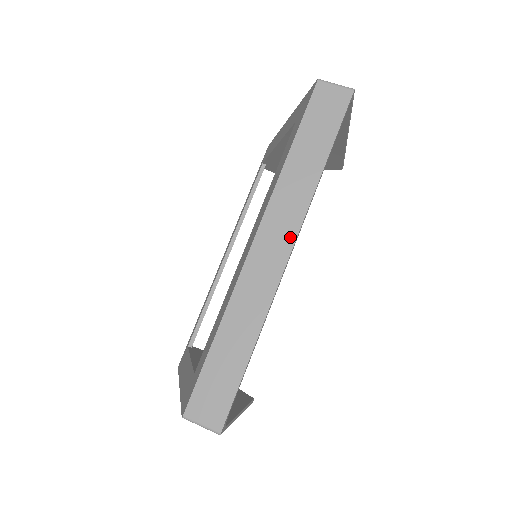
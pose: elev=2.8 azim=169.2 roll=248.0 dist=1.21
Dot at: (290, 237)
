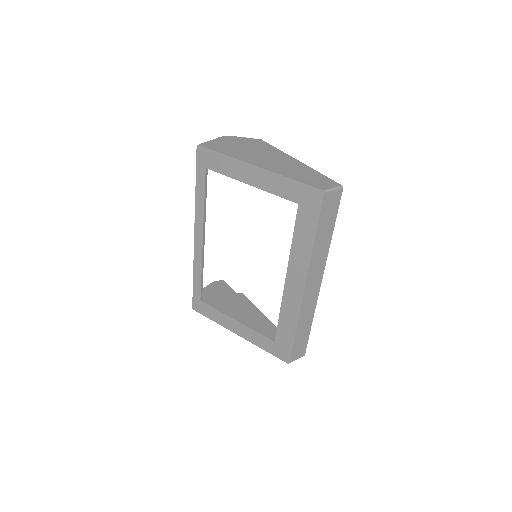
Dot at: (320, 277)
